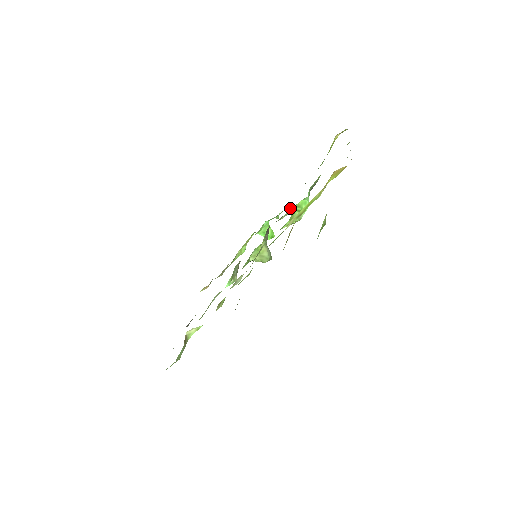
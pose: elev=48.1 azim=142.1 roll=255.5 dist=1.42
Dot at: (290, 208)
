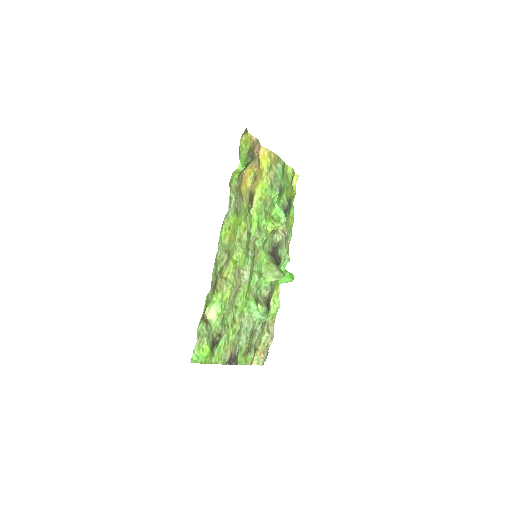
Dot at: (281, 232)
